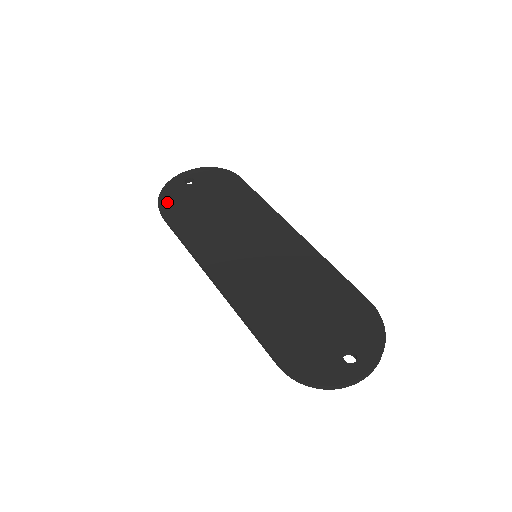
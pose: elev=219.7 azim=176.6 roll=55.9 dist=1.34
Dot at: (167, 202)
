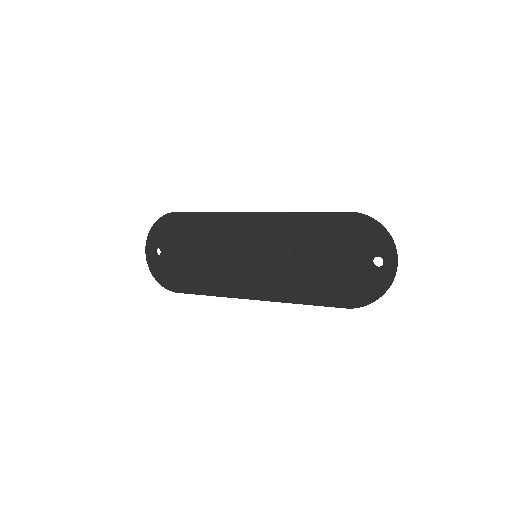
Dot at: (168, 282)
